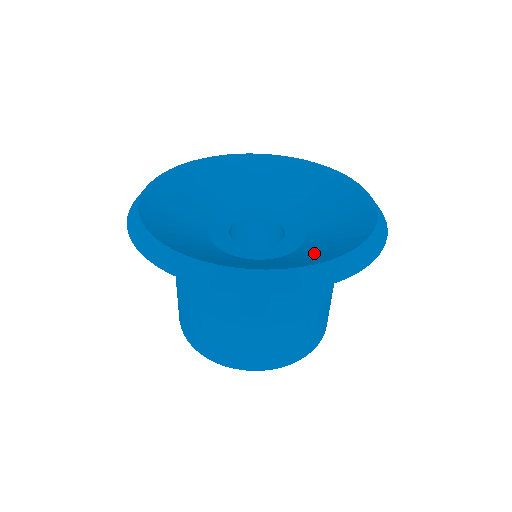
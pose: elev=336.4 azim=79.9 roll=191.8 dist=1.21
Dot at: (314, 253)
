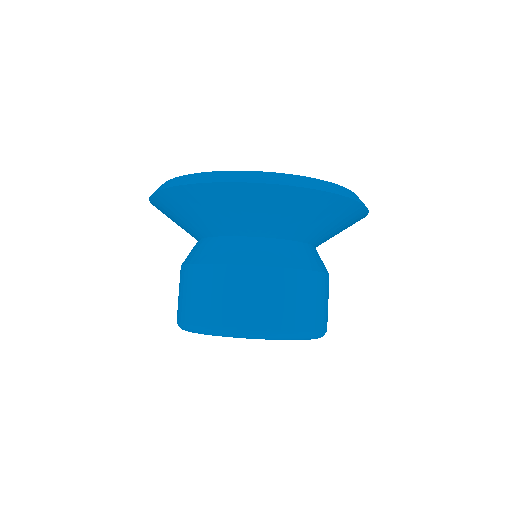
Dot at: occluded
